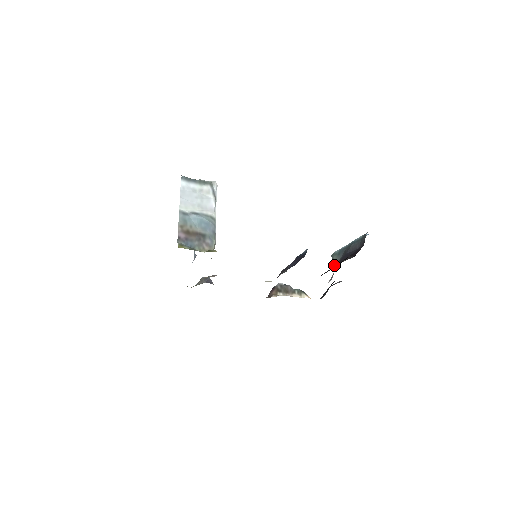
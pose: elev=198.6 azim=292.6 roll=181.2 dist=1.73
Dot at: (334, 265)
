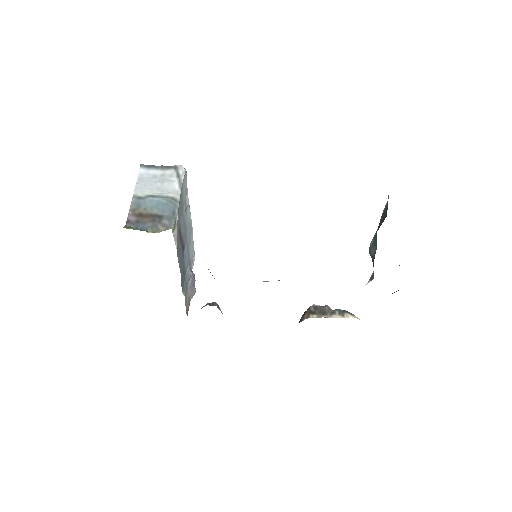
Dot at: (372, 260)
